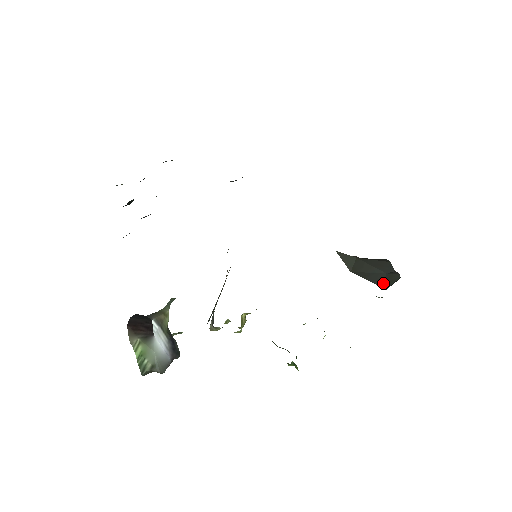
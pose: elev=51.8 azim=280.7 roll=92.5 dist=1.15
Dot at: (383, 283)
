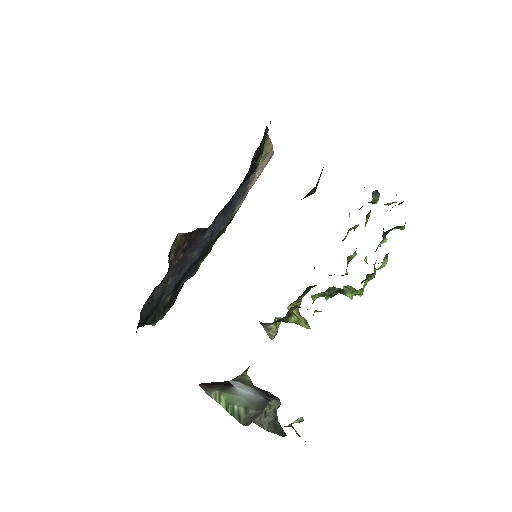
Dot at: occluded
